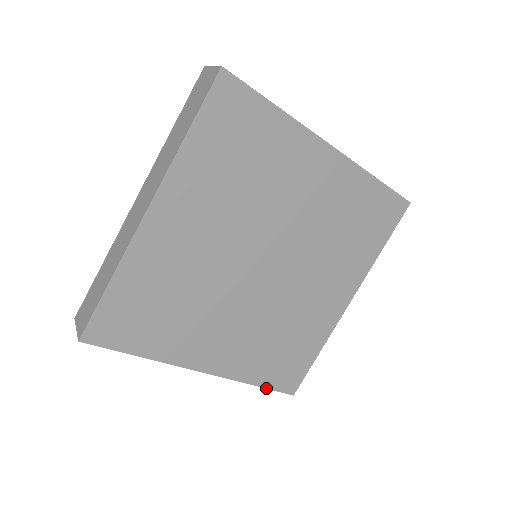
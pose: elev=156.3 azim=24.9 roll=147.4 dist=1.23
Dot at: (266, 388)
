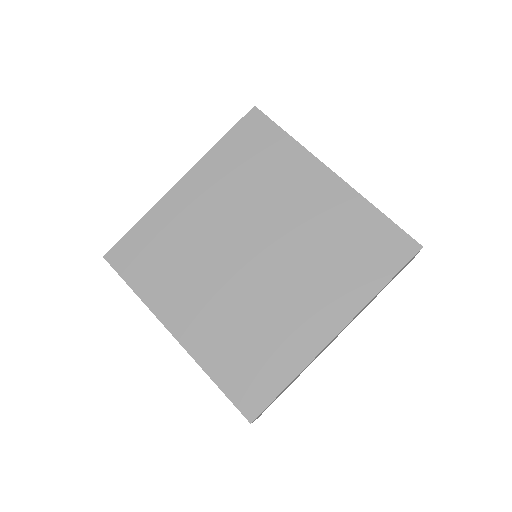
Dot at: (223, 392)
